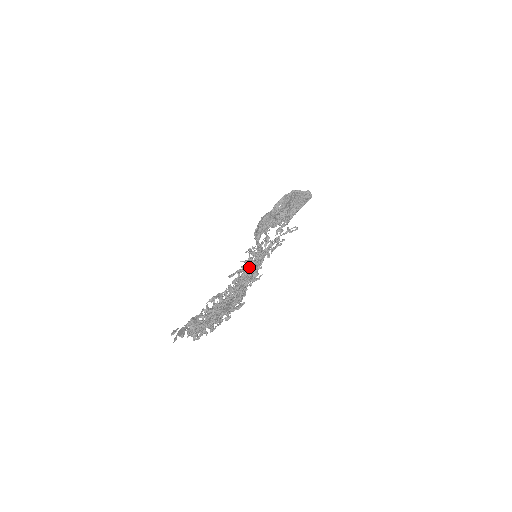
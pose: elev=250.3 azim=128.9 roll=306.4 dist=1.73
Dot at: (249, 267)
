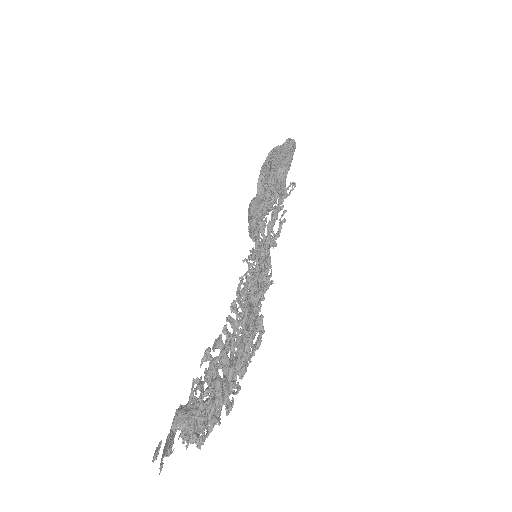
Dot at: (253, 277)
